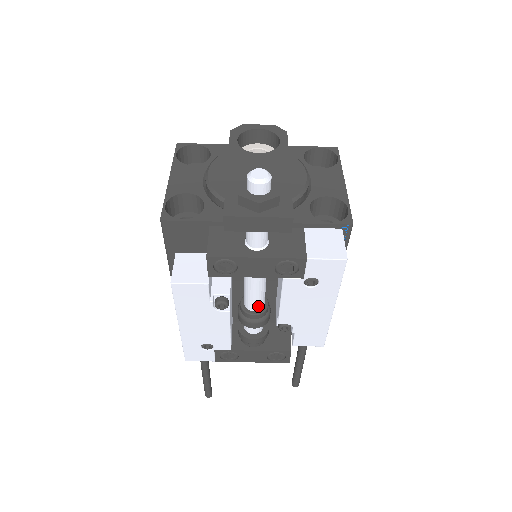
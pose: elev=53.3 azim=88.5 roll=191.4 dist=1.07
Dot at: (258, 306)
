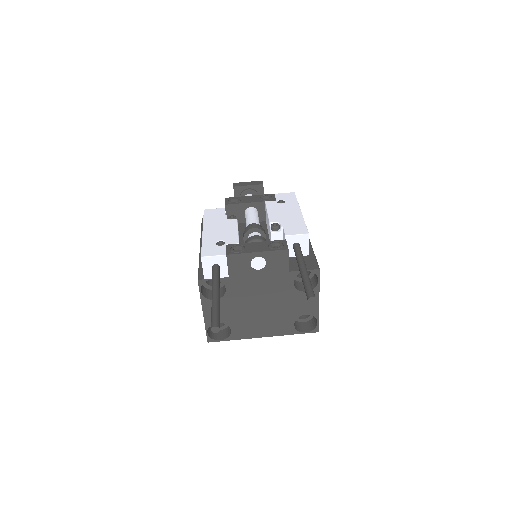
Dot at: occluded
